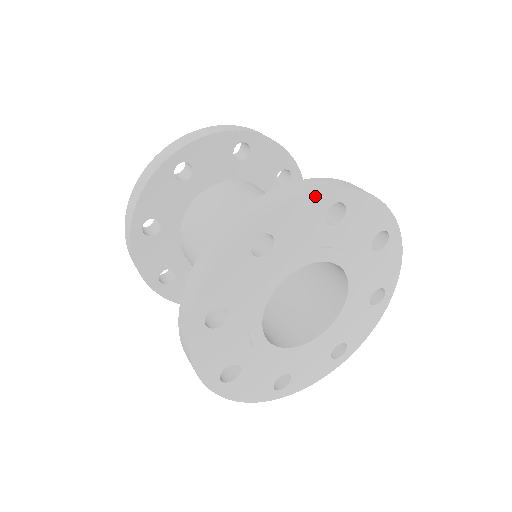
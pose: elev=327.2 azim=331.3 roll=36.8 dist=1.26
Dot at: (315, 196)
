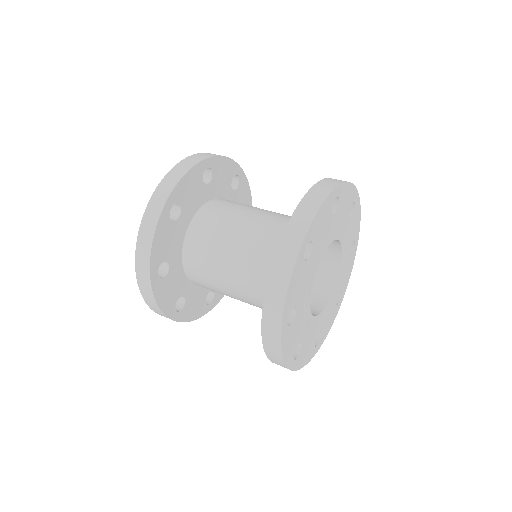
Dot at: (294, 271)
